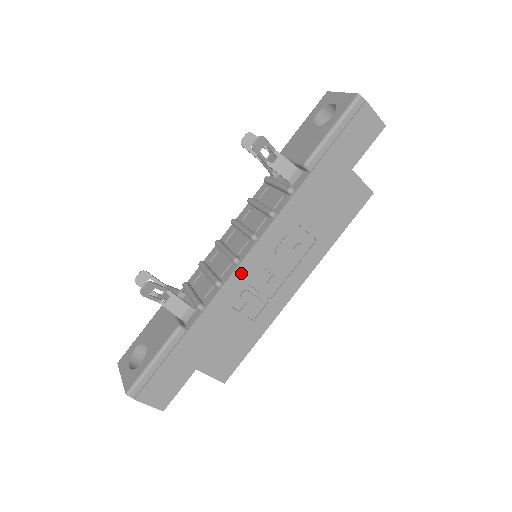
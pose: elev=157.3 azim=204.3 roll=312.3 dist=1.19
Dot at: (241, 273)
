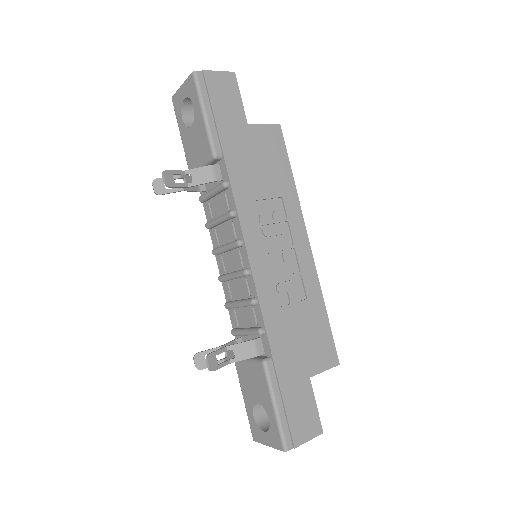
Dot at: (260, 276)
